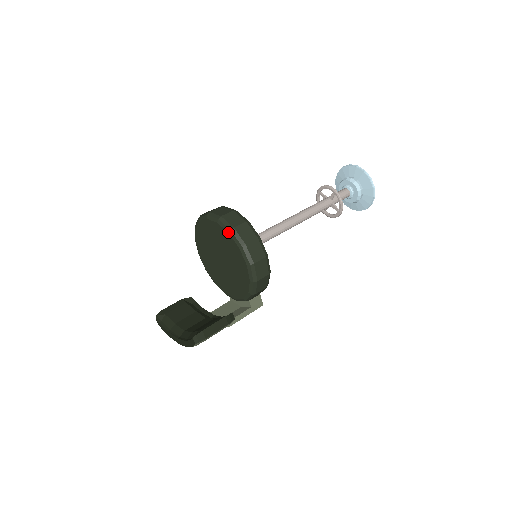
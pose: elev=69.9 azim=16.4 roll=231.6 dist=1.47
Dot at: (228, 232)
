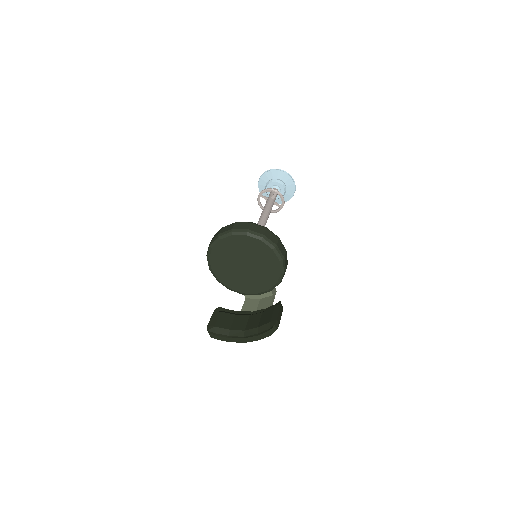
Dot at: (260, 240)
